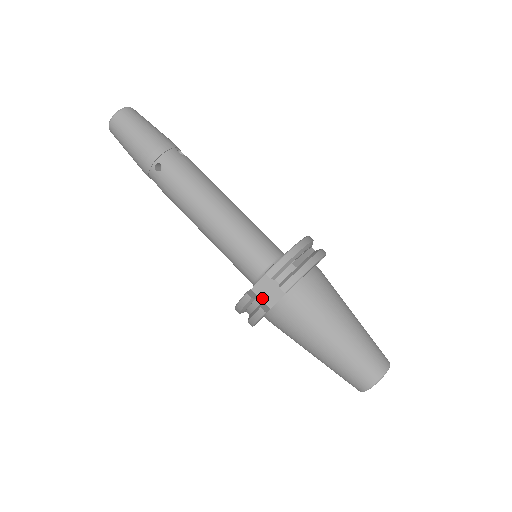
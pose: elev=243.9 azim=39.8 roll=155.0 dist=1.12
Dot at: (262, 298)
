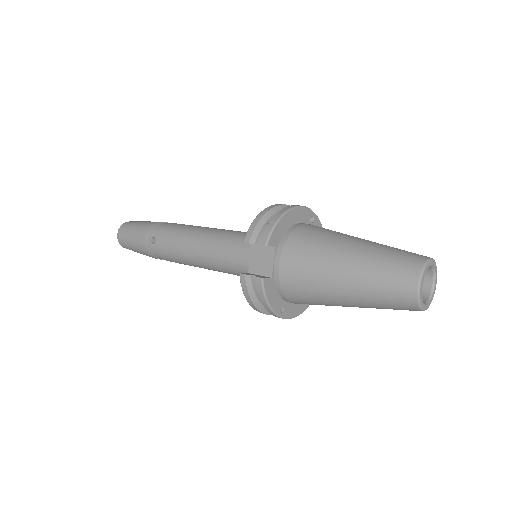
Dot at: (260, 273)
